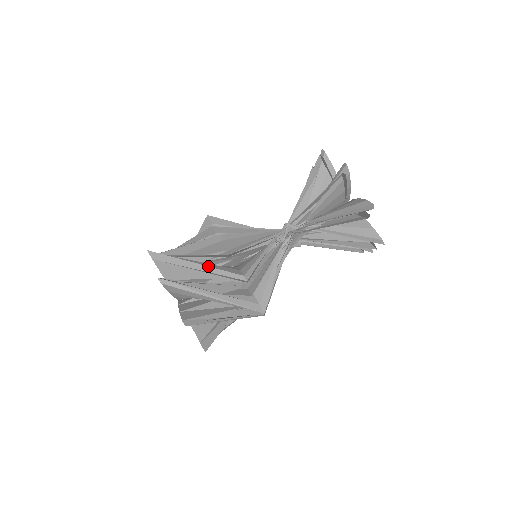
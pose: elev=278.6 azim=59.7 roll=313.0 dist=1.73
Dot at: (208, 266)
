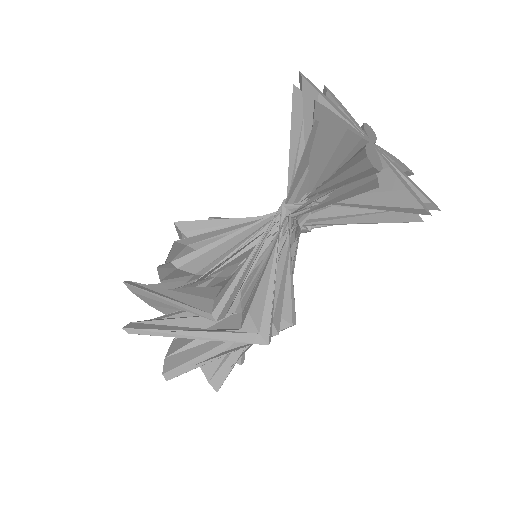
Dot at: (175, 301)
